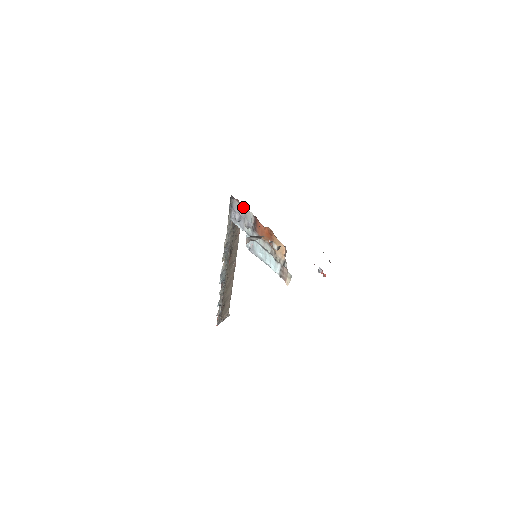
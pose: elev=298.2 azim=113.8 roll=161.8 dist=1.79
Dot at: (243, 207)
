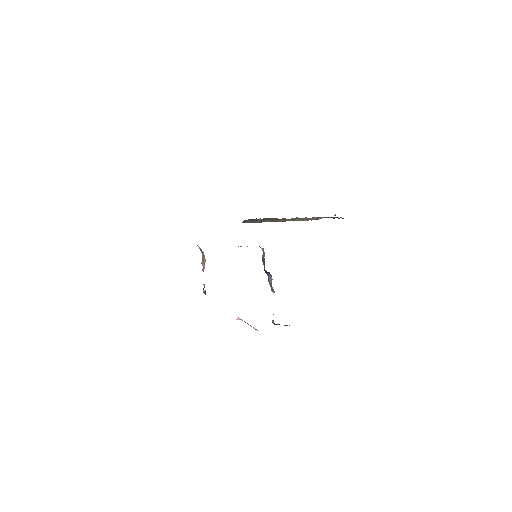
Dot at: occluded
